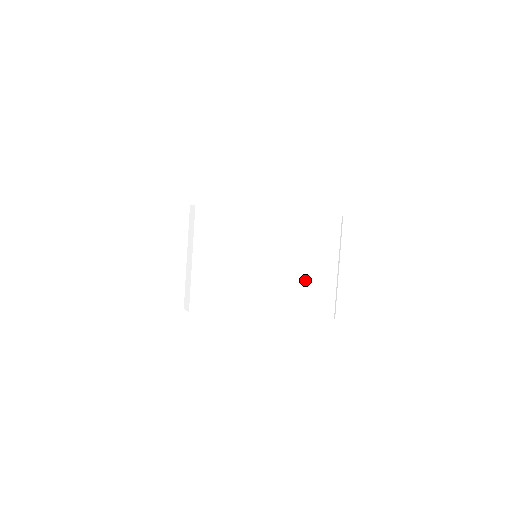
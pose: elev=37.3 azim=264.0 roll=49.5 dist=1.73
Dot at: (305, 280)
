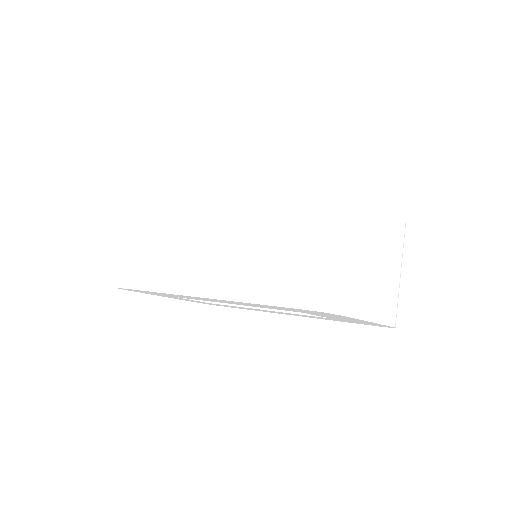
Dot at: (394, 283)
